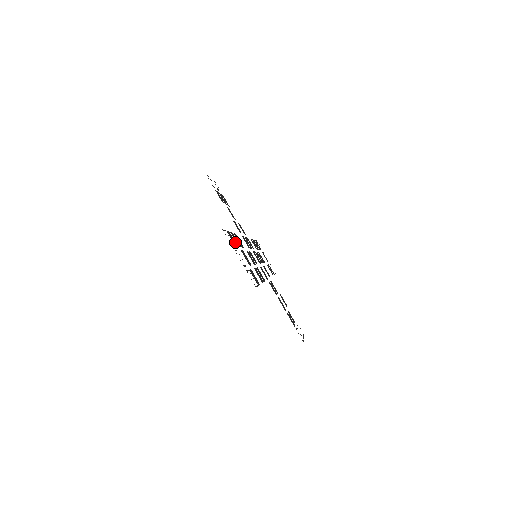
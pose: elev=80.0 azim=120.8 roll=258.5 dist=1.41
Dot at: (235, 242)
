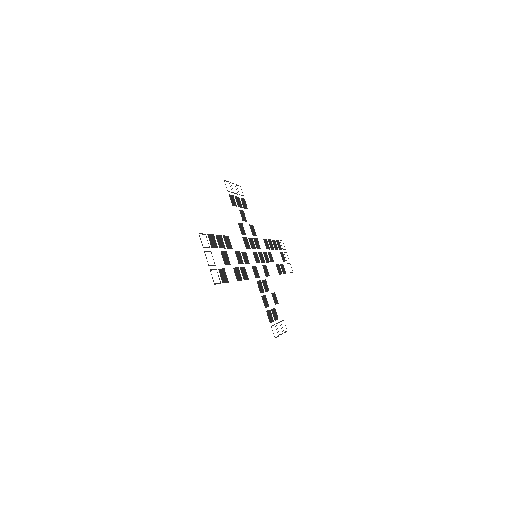
Dot at: (216, 244)
